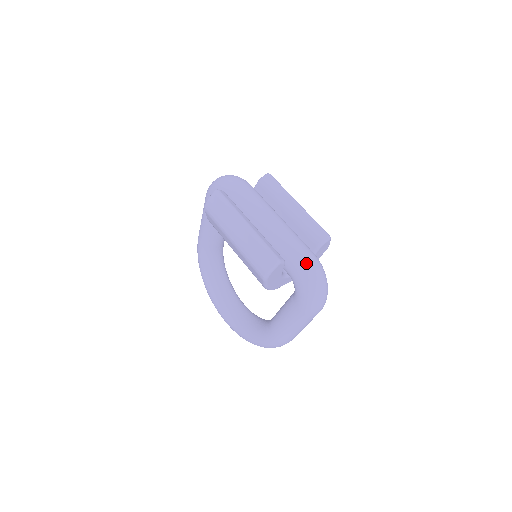
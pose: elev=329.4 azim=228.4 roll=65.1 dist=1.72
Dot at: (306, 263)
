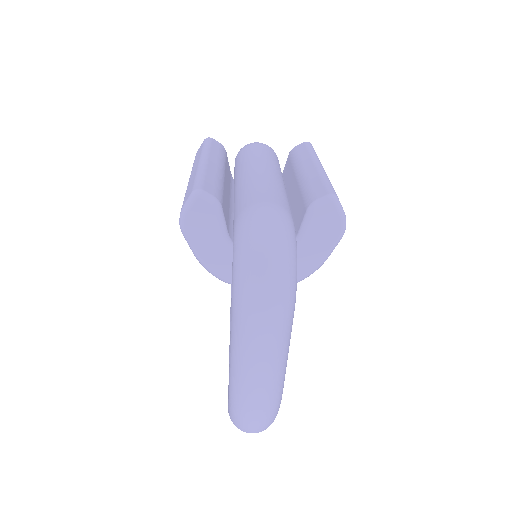
Dot at: (252, 211)
